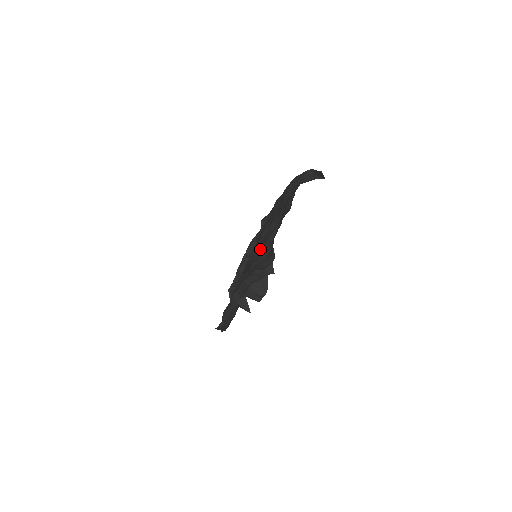
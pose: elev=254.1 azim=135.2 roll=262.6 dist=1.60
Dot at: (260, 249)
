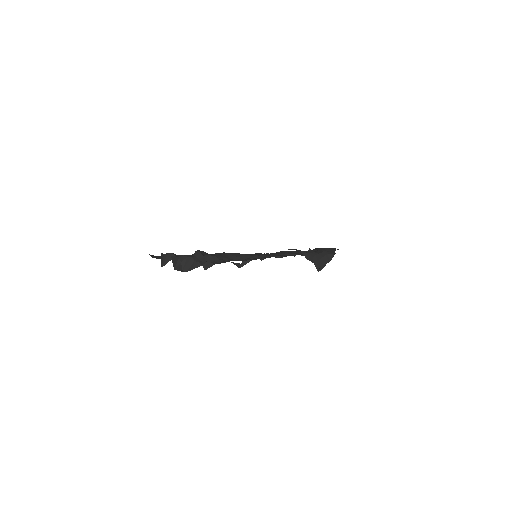
Dot at: (254, 254)
